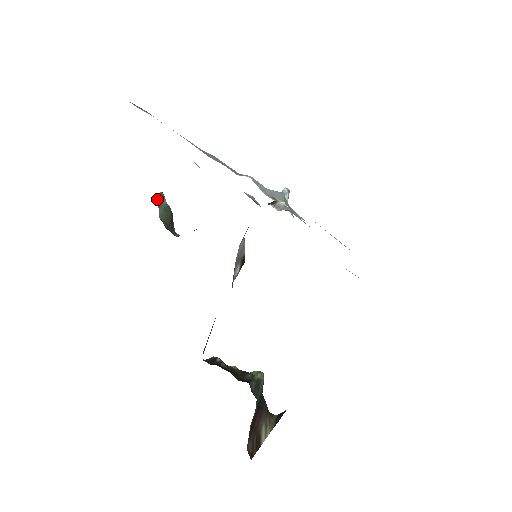
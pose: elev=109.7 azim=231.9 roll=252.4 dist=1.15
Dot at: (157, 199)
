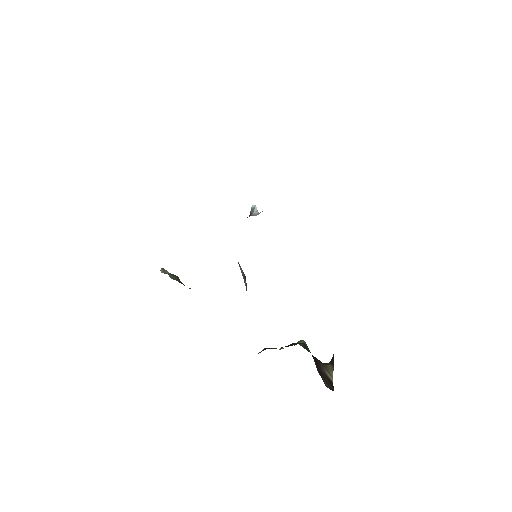
Dot at: (162, 272)
